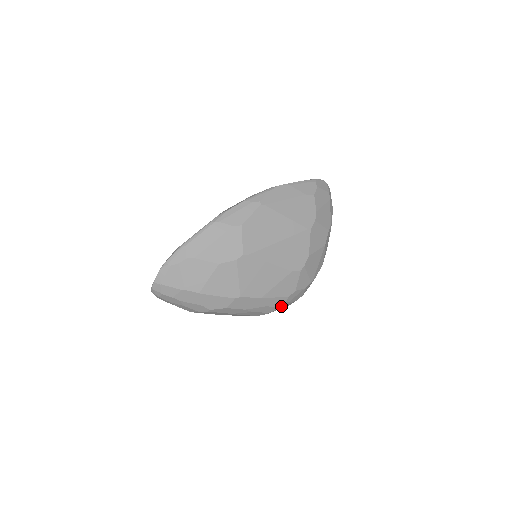
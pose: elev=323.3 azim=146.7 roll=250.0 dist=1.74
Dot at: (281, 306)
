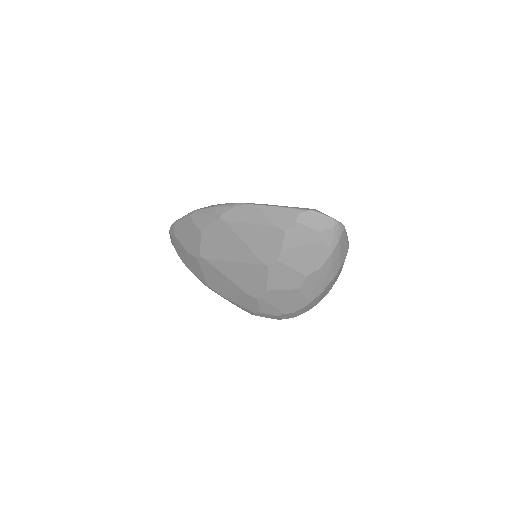
Dot at: occluded
